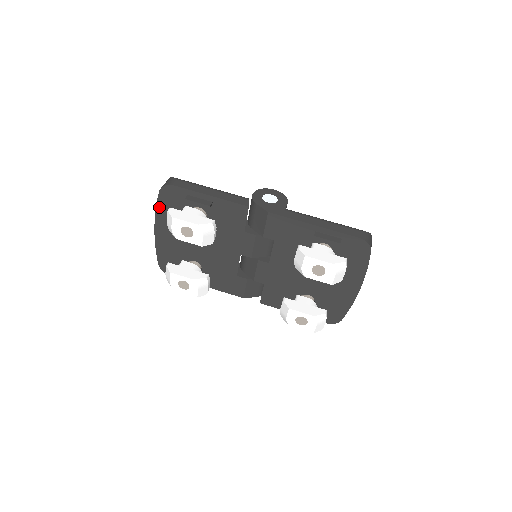
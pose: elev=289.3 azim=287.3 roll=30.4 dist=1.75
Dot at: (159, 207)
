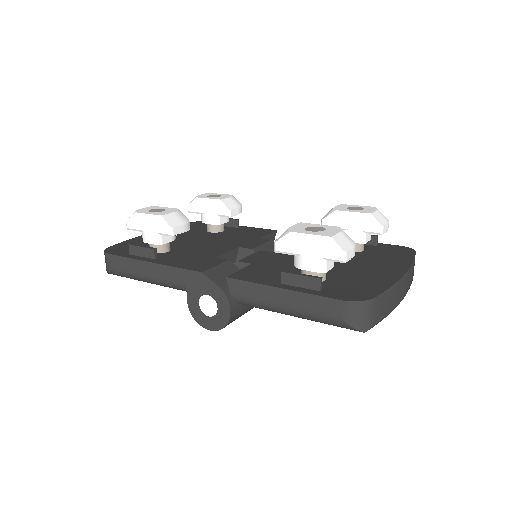
Dot at: occluded
